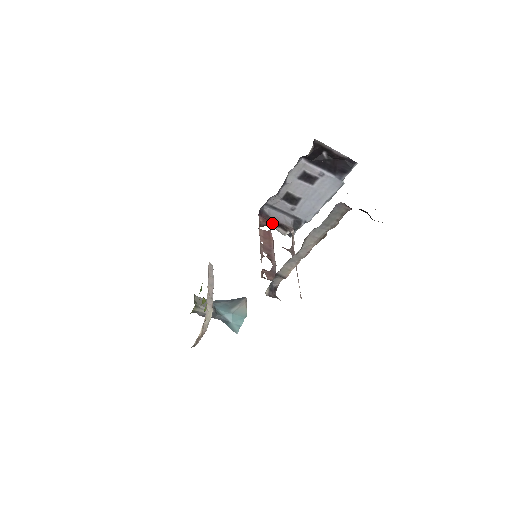
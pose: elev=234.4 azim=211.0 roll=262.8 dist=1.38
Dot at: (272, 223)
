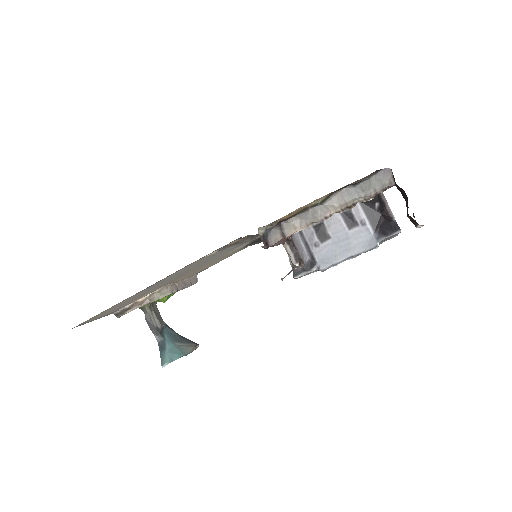
Dot at: (290, 244)
